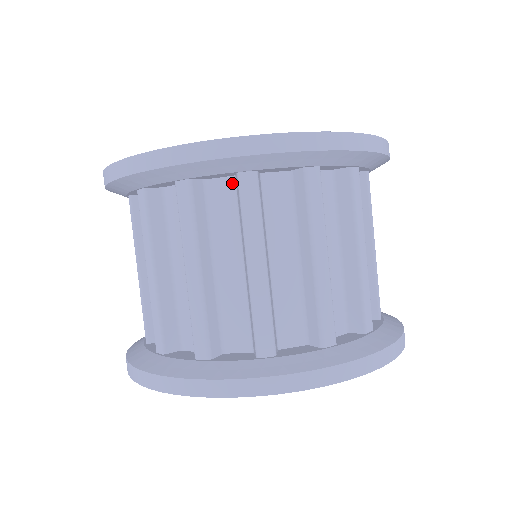
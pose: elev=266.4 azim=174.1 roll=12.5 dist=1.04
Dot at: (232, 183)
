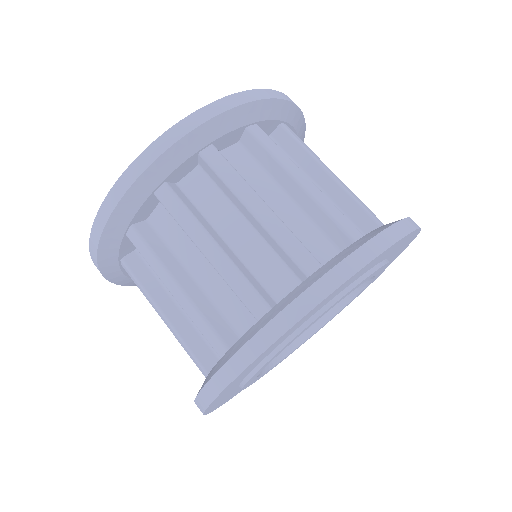
Dot at: (163, 206)
